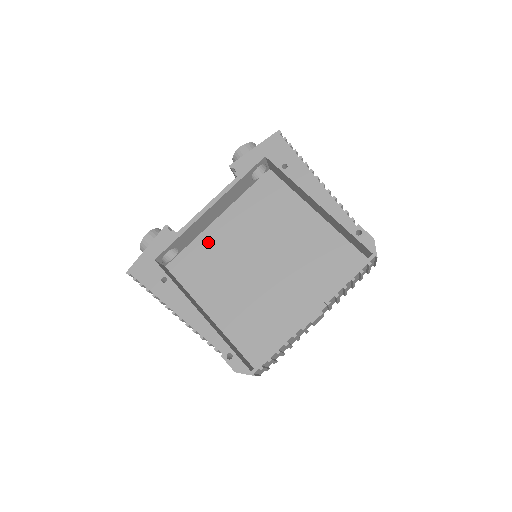
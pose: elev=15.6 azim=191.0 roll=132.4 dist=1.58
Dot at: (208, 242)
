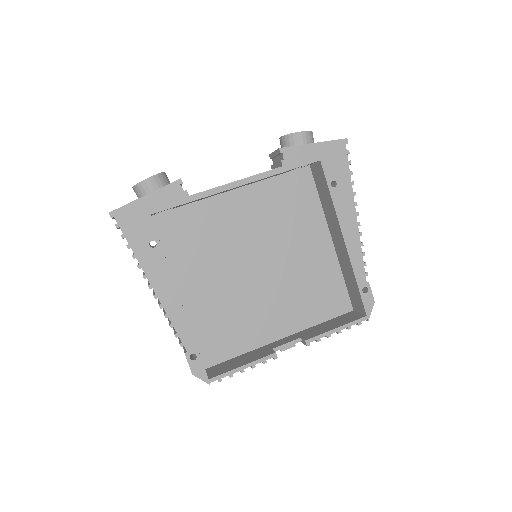
Dot at: (211, 212)
